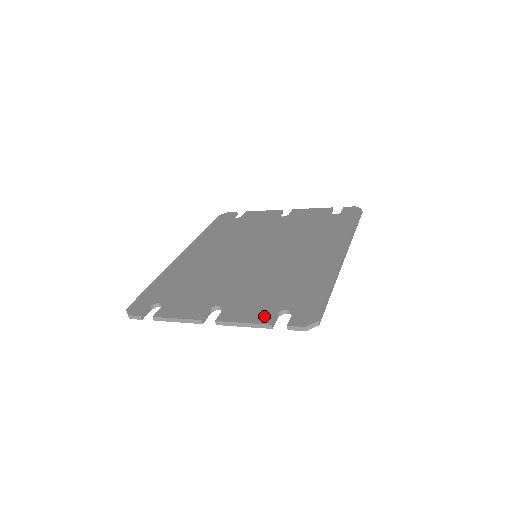
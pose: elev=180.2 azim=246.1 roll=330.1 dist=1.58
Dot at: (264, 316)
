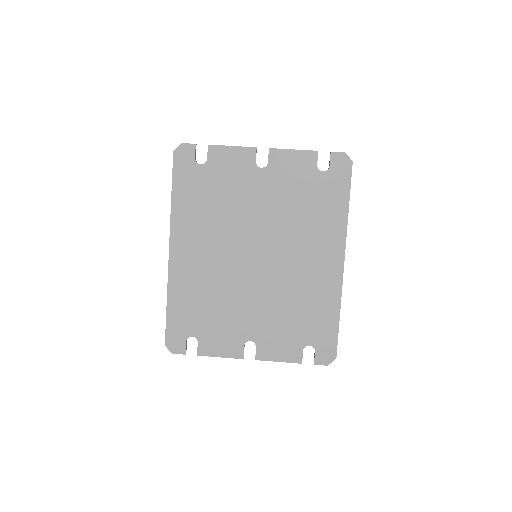
Dot at: (294, 354)
